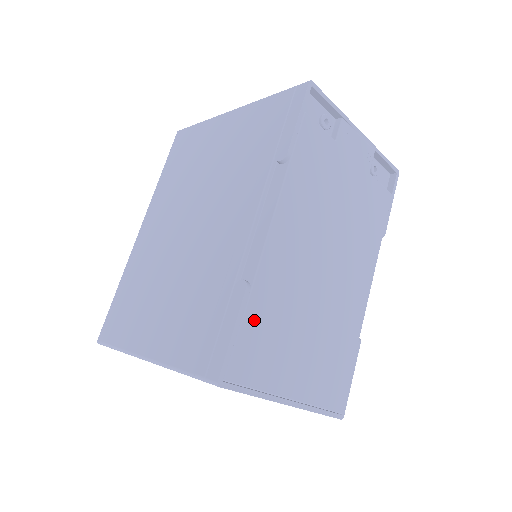
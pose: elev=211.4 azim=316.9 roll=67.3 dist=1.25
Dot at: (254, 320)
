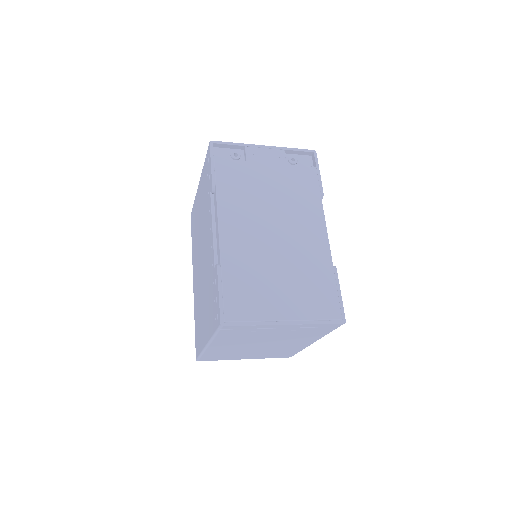
Dot at: (231, 282)
